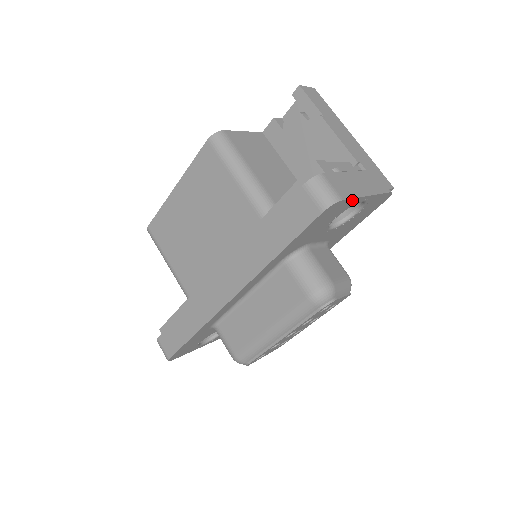
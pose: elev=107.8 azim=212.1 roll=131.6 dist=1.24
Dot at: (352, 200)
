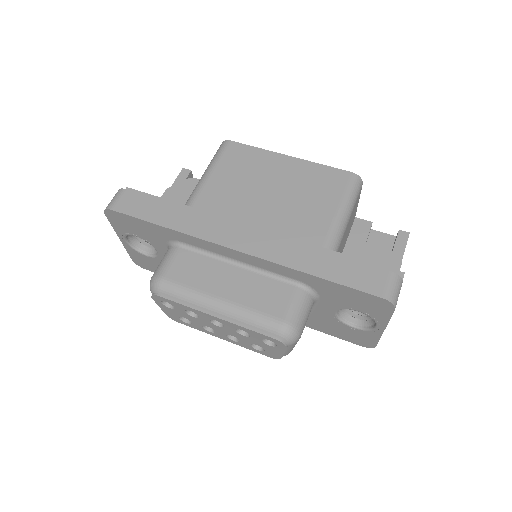
Dot at: (387, 318)
